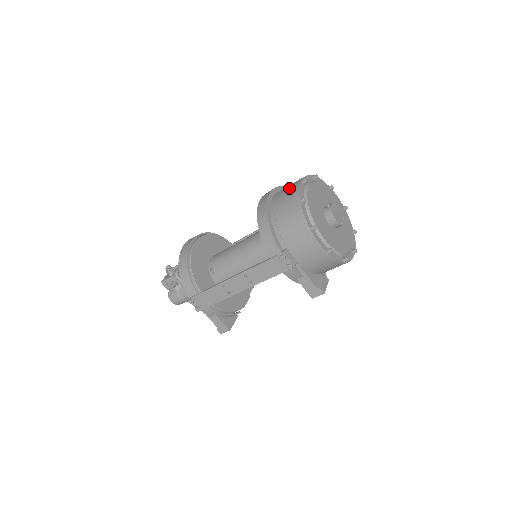
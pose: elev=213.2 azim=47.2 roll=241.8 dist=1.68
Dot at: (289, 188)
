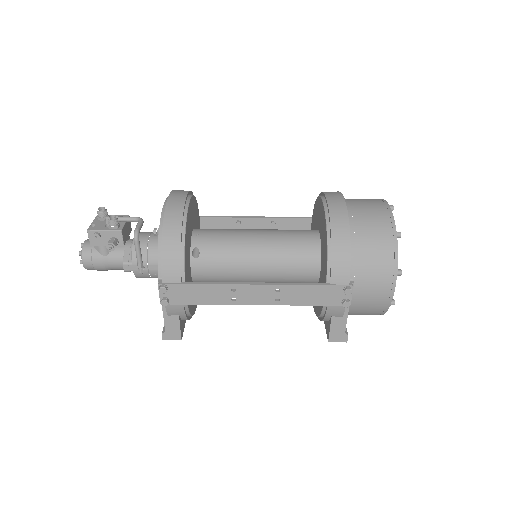
Dot at: (373, 207)
